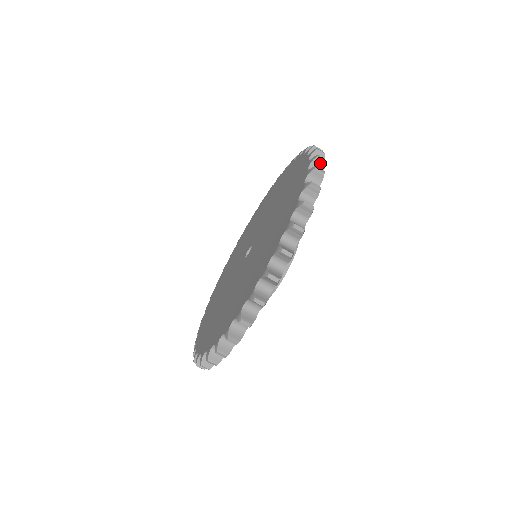
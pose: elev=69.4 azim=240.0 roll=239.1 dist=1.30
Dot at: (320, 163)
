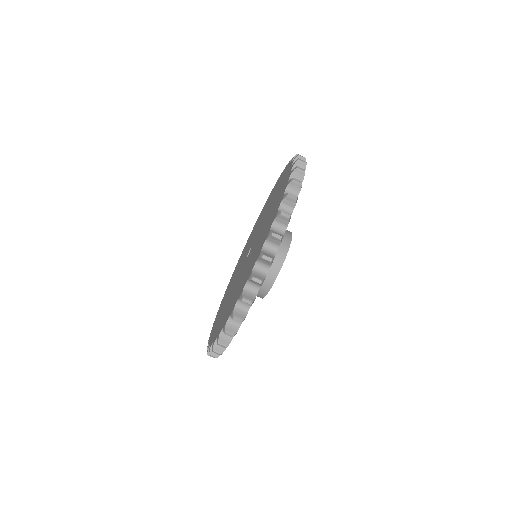
Dot at: (300, 173)
